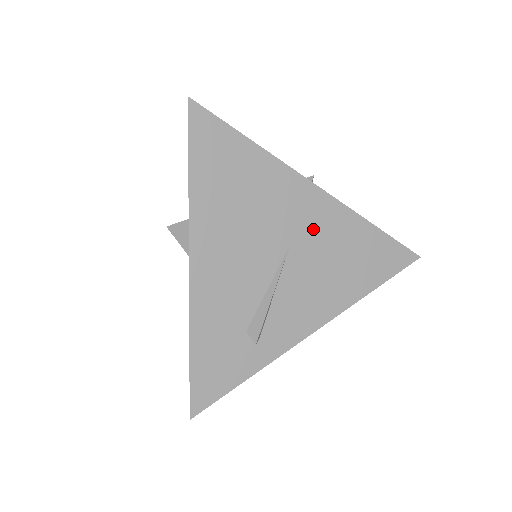
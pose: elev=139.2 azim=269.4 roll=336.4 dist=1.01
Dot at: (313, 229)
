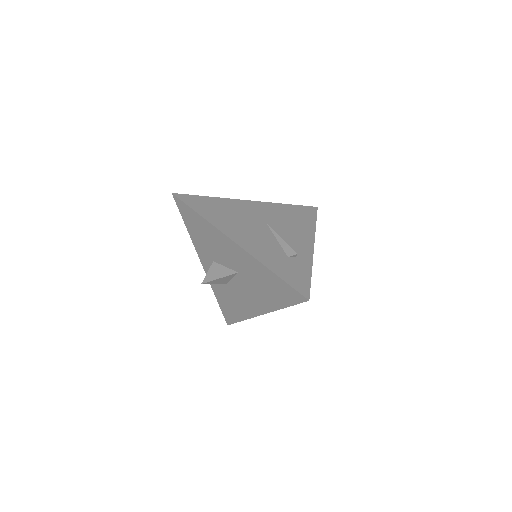
Dot at: (267, 214)
